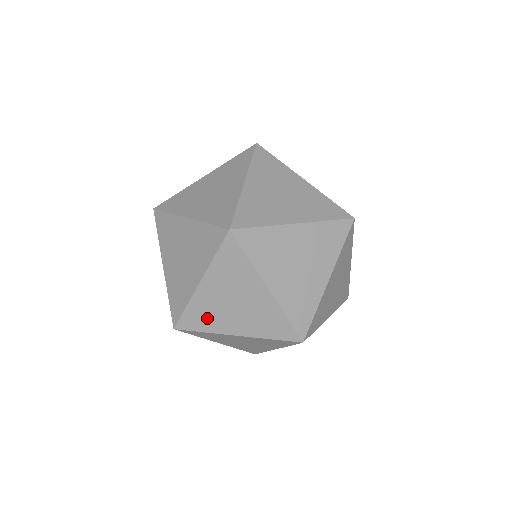
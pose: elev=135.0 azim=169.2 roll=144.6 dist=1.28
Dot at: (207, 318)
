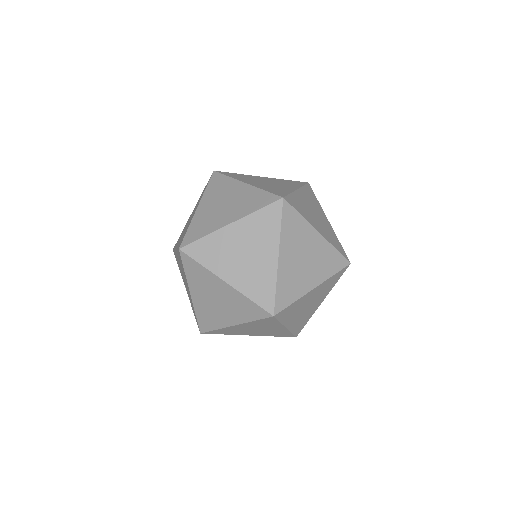
Dot at: (179, 266)
